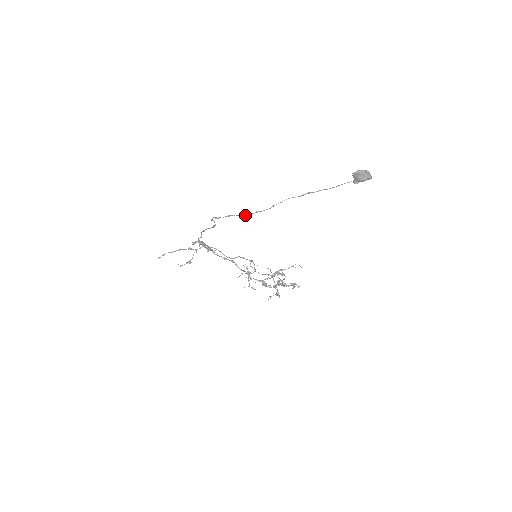
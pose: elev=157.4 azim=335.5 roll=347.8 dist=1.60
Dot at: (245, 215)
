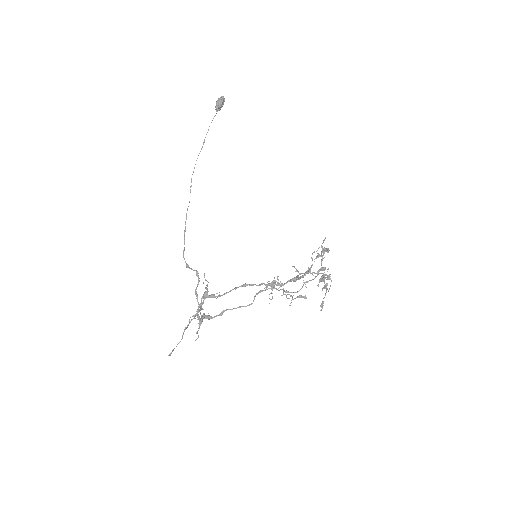
Dot at: (189, 202)
